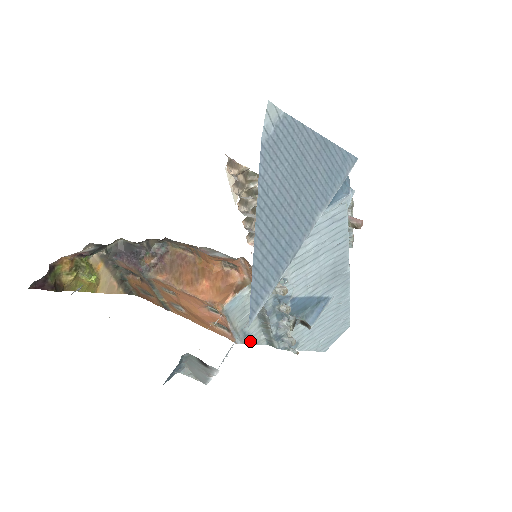
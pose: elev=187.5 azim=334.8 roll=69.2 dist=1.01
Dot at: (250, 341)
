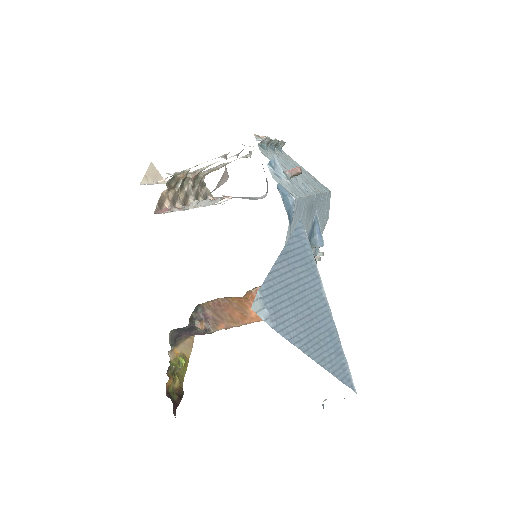
Dot at: occluded
